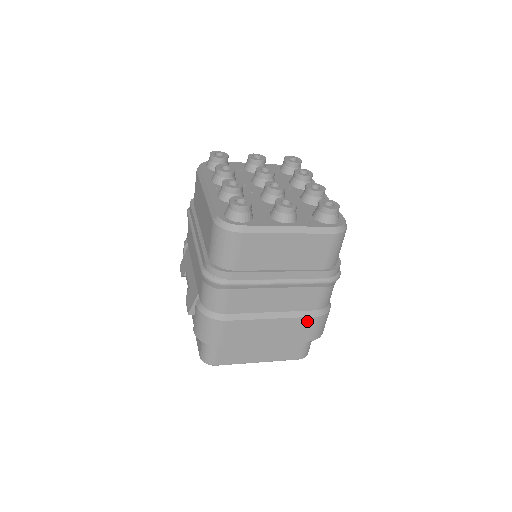
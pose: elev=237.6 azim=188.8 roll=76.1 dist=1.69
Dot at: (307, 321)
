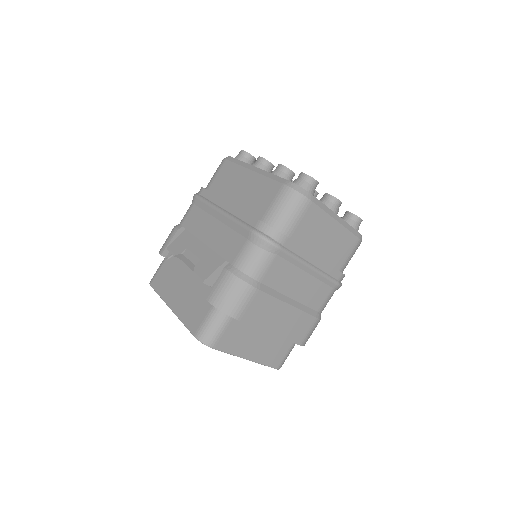
Dot at: (309, 320)
